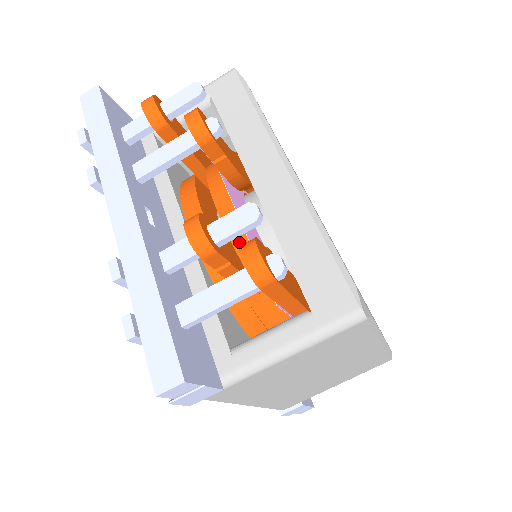
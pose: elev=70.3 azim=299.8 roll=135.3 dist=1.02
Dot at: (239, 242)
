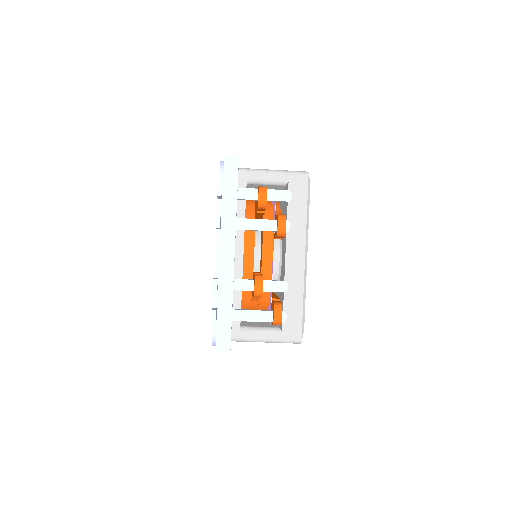
Dot at: (265, 277)
